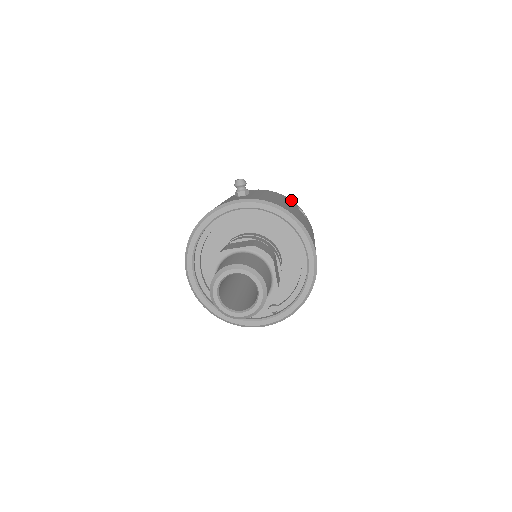
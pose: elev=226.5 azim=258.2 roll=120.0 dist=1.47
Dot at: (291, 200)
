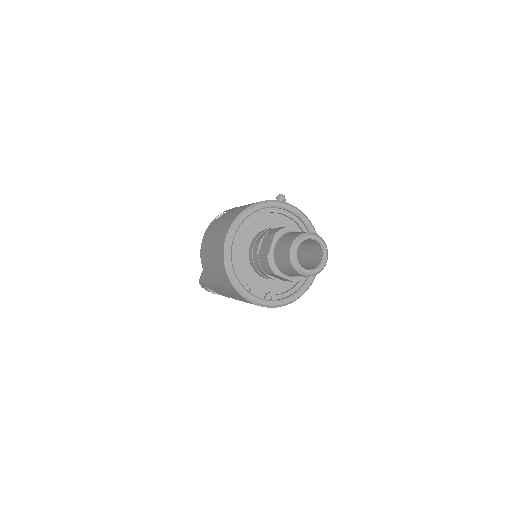
Dot at: occluded
